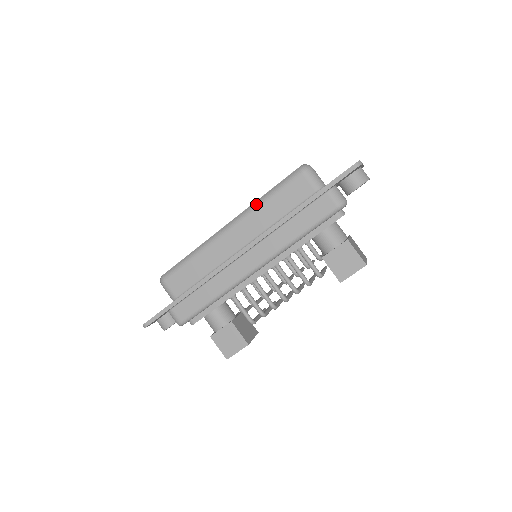
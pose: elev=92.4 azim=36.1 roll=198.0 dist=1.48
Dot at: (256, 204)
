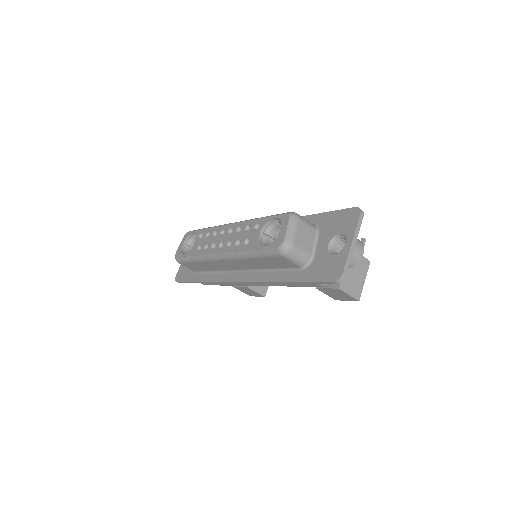
Dot at: (241, 256)
